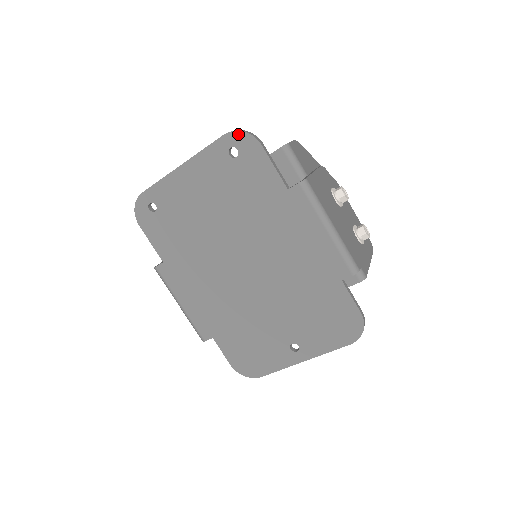
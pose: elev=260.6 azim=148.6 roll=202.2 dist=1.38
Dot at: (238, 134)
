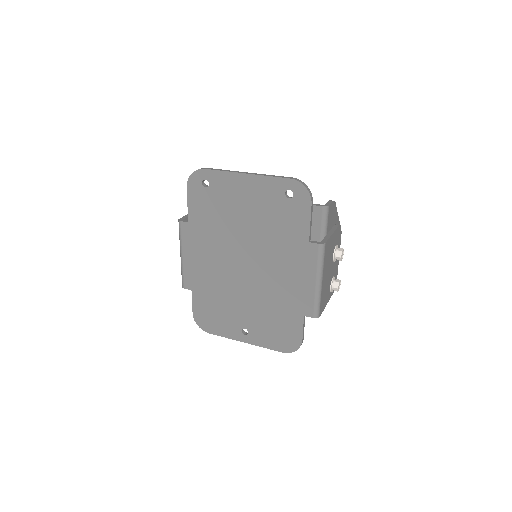
Dot at: (301, 186)
